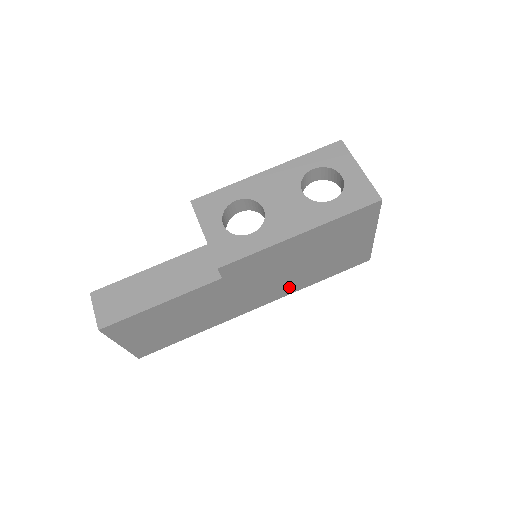
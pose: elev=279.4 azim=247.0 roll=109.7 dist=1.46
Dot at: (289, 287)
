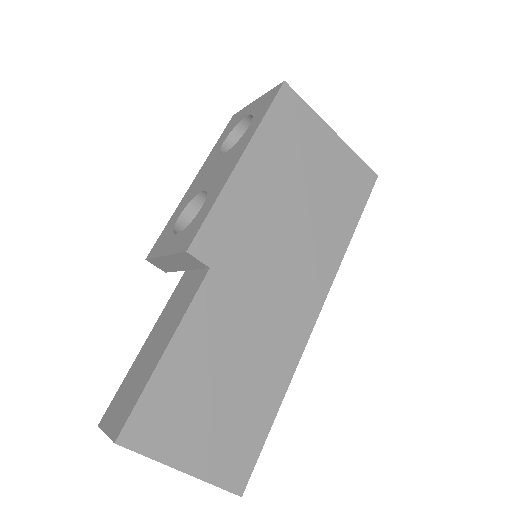
Dot at: (323, 257)
